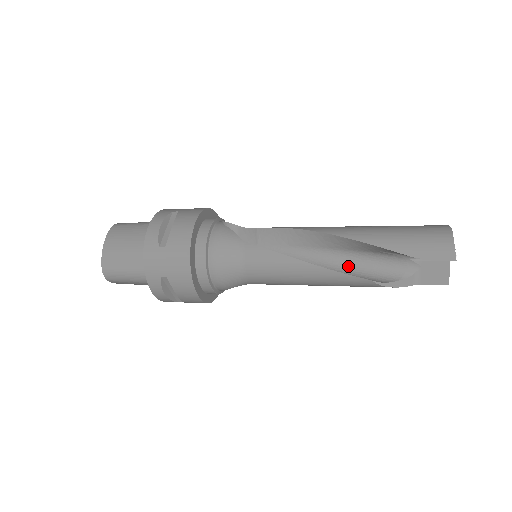
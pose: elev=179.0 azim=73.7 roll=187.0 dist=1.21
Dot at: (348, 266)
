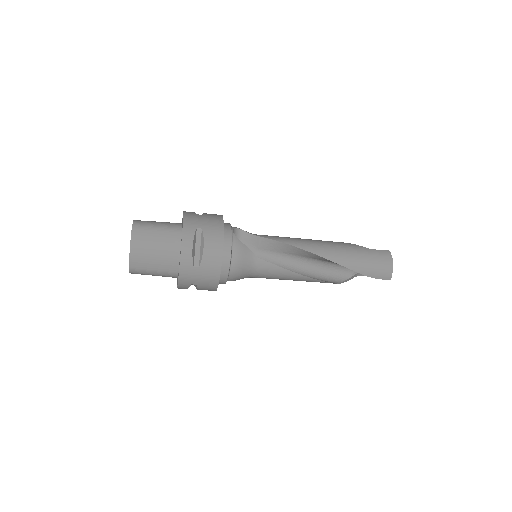
Dot at: (321, 268)
